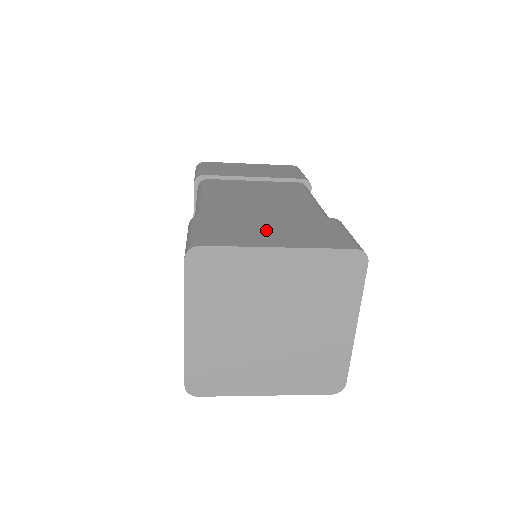
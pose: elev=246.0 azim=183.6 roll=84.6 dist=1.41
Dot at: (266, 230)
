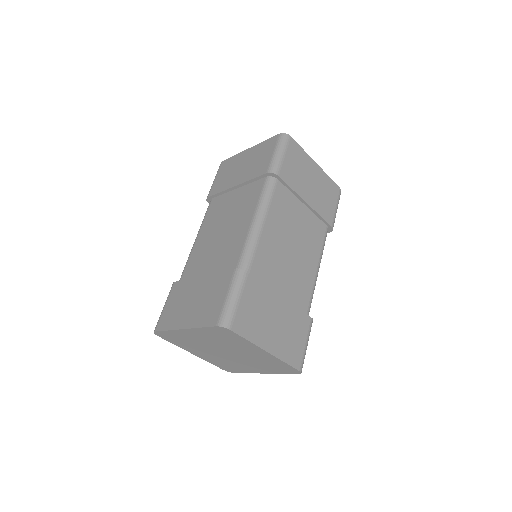
Dot at: (272, 321)
